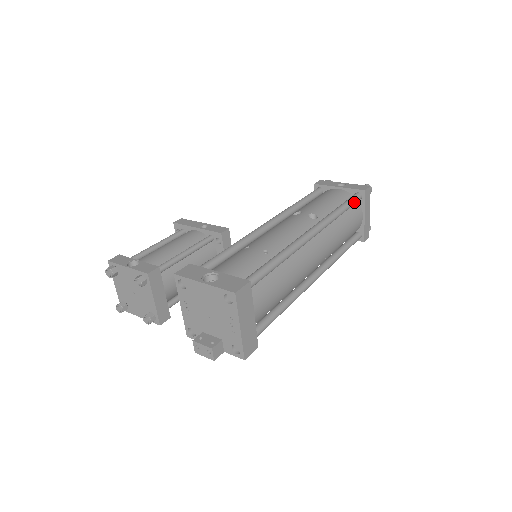
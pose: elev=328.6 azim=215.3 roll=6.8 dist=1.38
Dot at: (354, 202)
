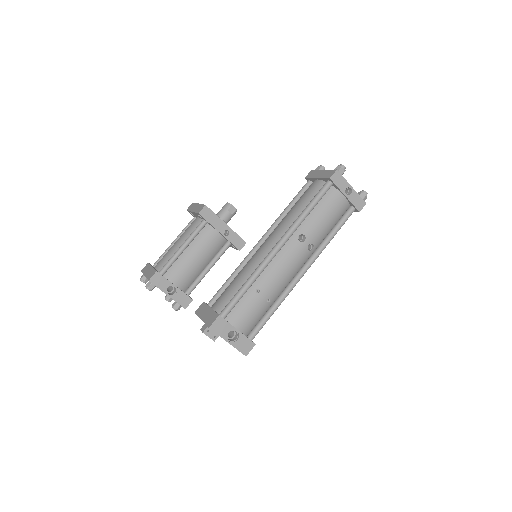
Dot at: occluded
